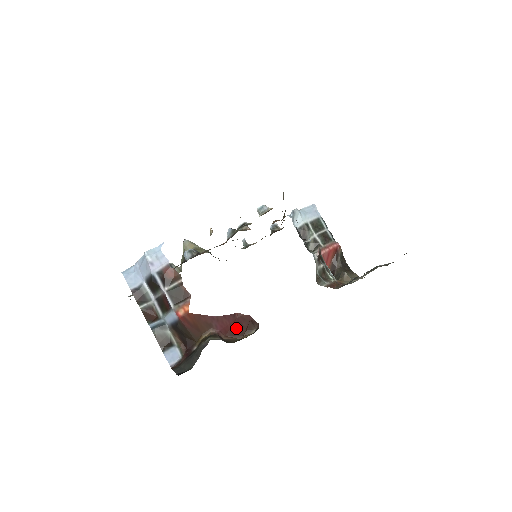
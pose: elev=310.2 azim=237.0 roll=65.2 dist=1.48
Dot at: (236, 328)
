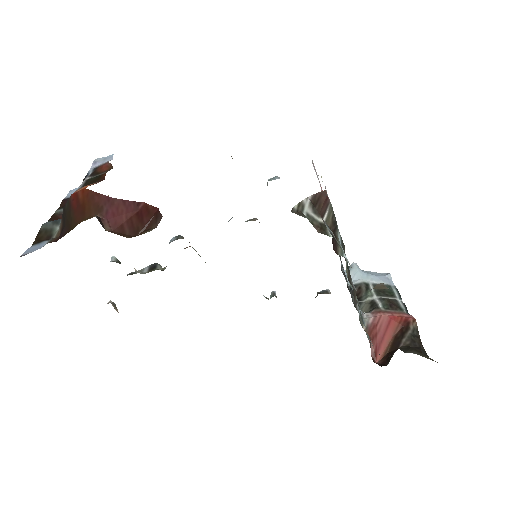
Dot at: (132, 223)
